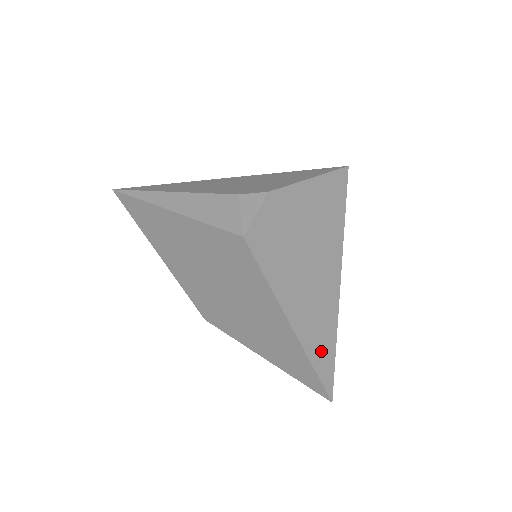
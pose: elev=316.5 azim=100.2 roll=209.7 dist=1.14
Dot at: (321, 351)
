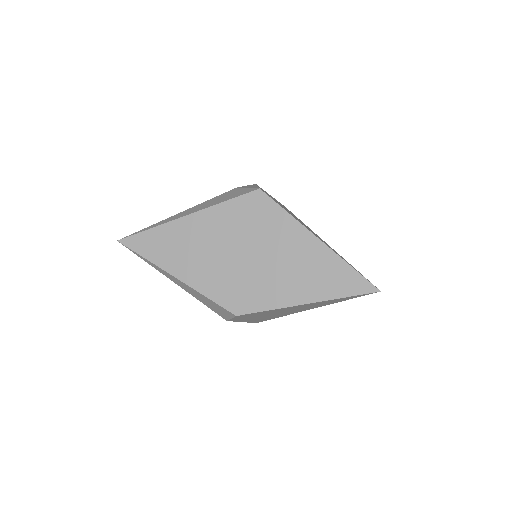
Dot at: (348, 263)
